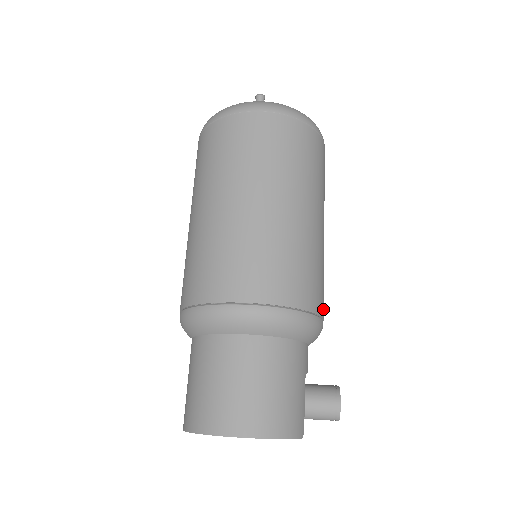
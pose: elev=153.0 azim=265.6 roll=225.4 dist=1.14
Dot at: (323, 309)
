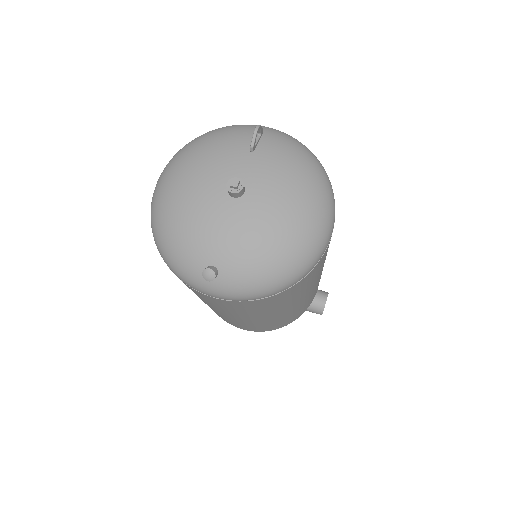
Dot at: occluded
